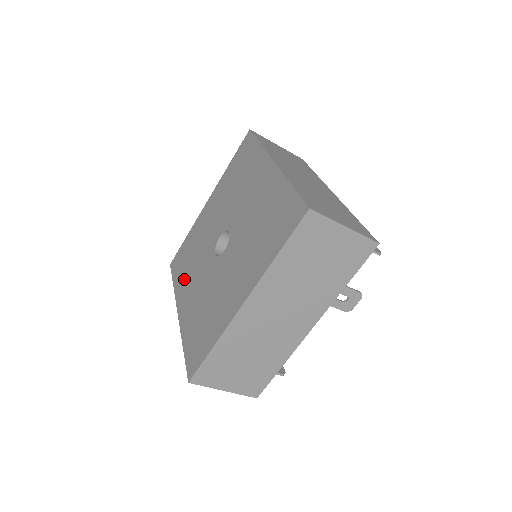
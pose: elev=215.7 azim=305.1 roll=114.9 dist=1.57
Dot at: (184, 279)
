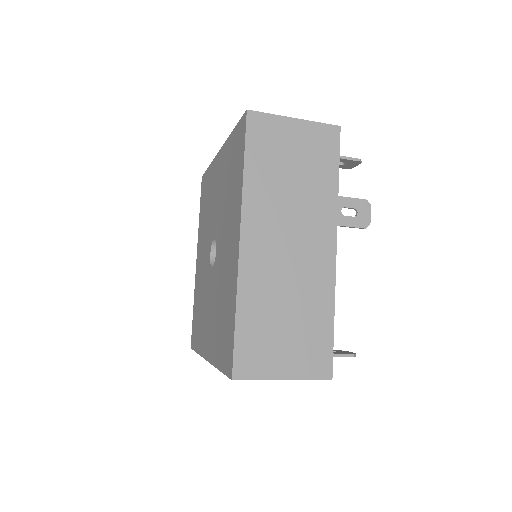
Dot at: (201, 330)
